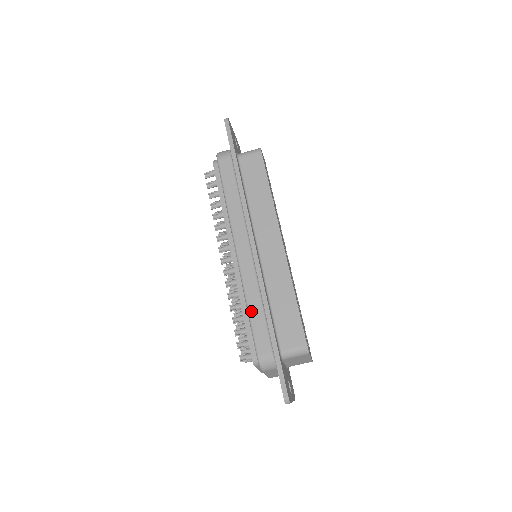
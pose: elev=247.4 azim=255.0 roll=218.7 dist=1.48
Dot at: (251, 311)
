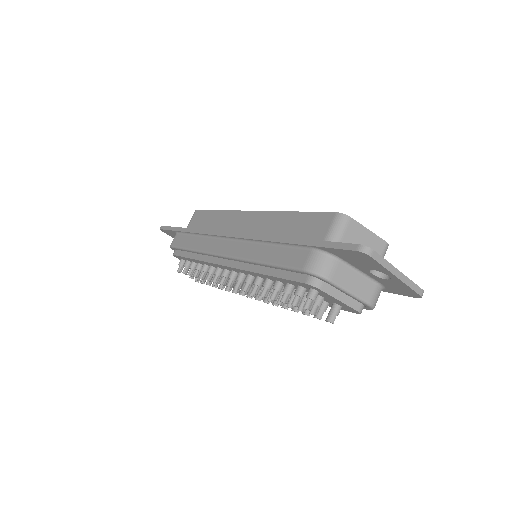
Dot at: (266, 260)
